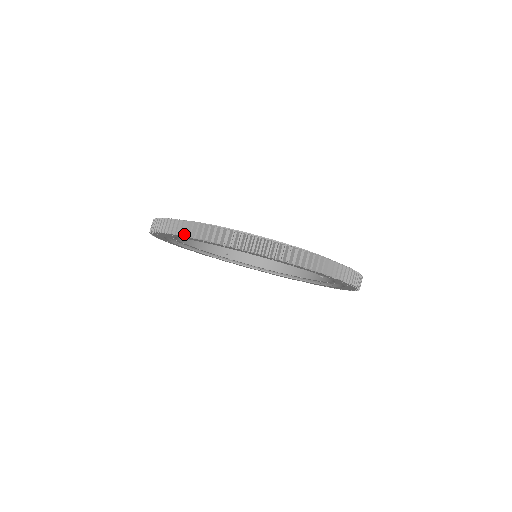
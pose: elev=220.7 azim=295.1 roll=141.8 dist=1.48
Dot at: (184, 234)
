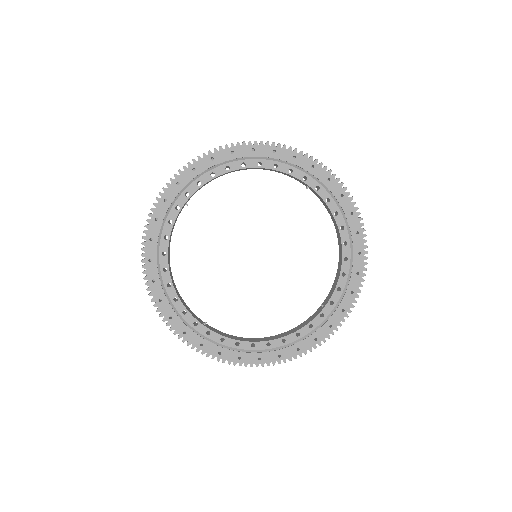
Dot at: (214, 148)
